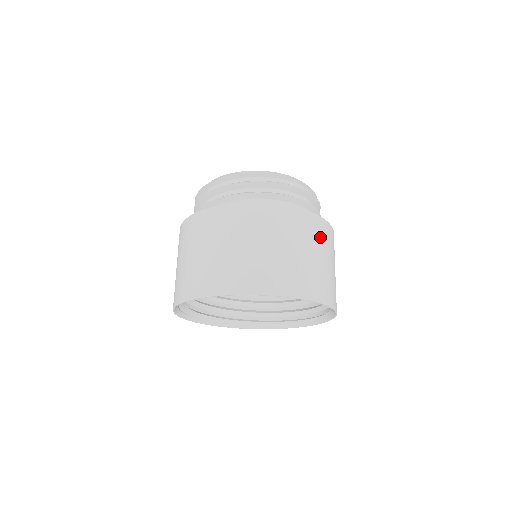
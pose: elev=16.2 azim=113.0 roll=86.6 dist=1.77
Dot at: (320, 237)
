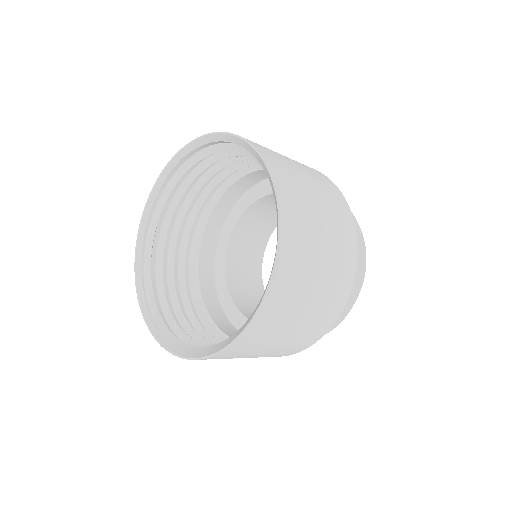
Dot at: occluded
